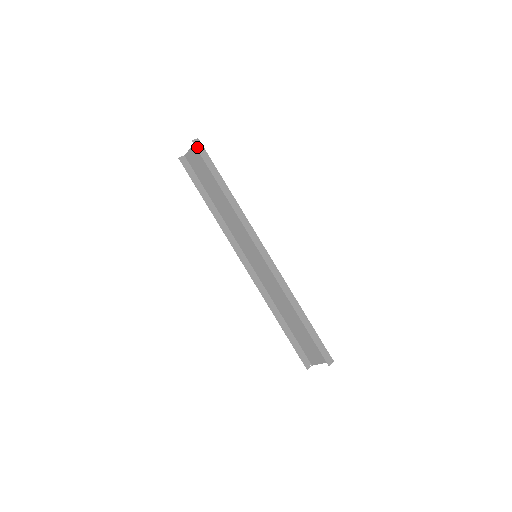
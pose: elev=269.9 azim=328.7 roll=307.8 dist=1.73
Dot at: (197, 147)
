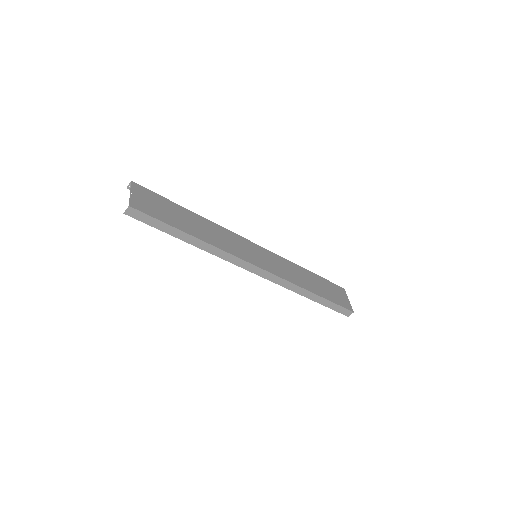
Dot at: (134, 216)
